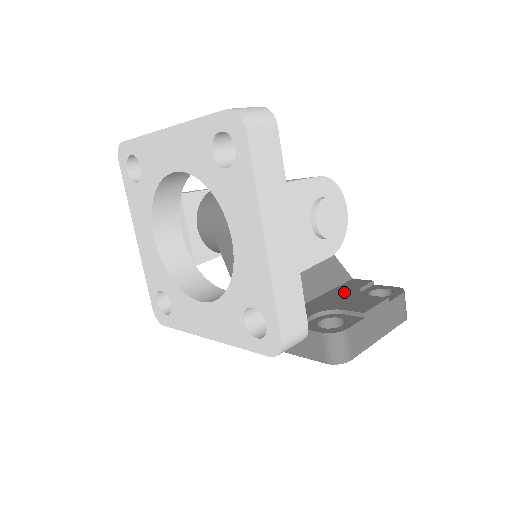
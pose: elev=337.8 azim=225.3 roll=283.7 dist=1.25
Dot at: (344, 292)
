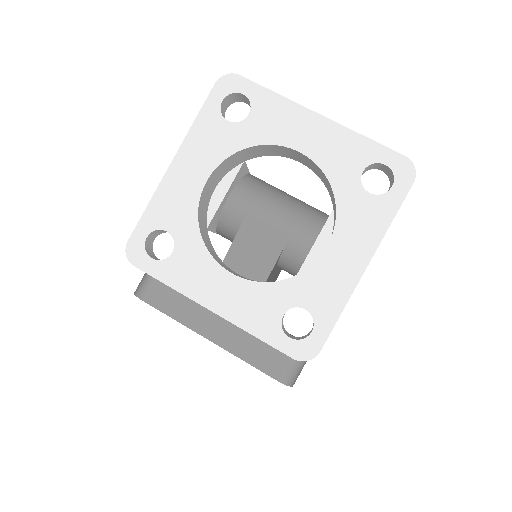
Dot at: occluded
